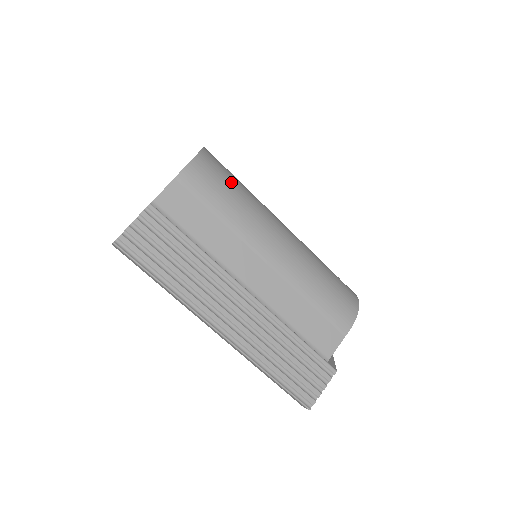
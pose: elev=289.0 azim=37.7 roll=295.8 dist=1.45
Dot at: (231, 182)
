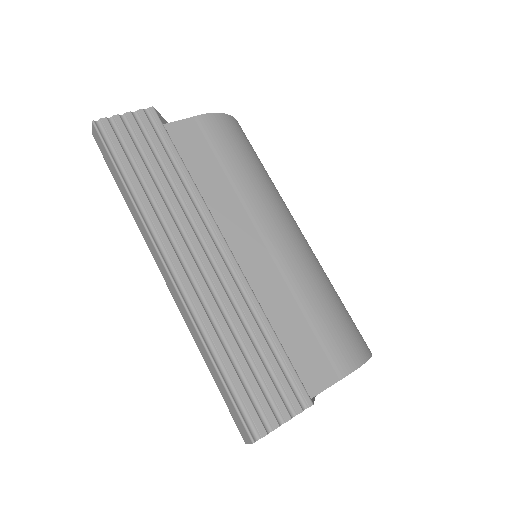
Dot at: (254, 155)
